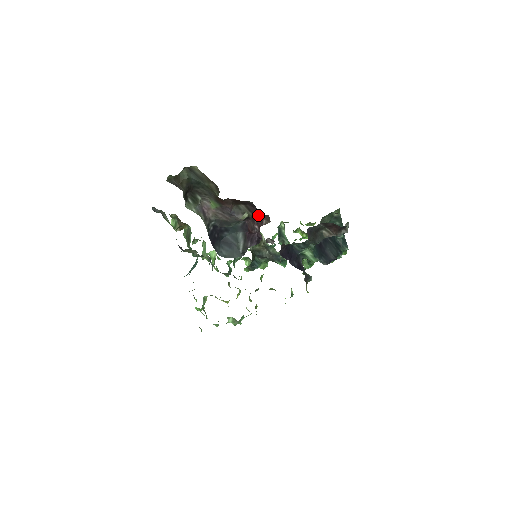
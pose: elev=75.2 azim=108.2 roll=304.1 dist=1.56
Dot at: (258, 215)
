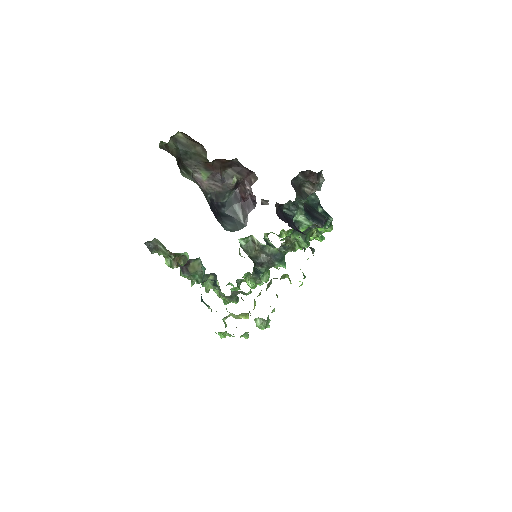
Dot at: (245, 175)
